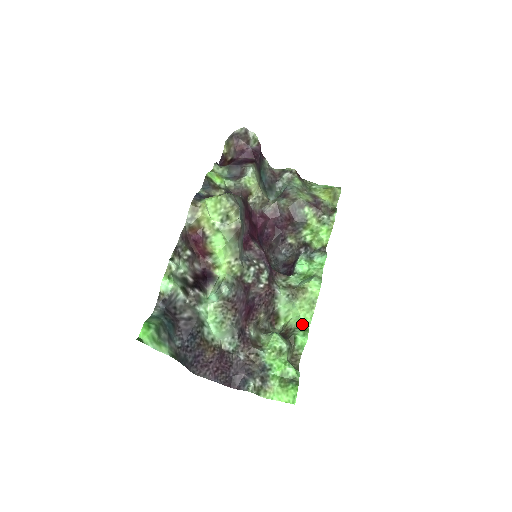
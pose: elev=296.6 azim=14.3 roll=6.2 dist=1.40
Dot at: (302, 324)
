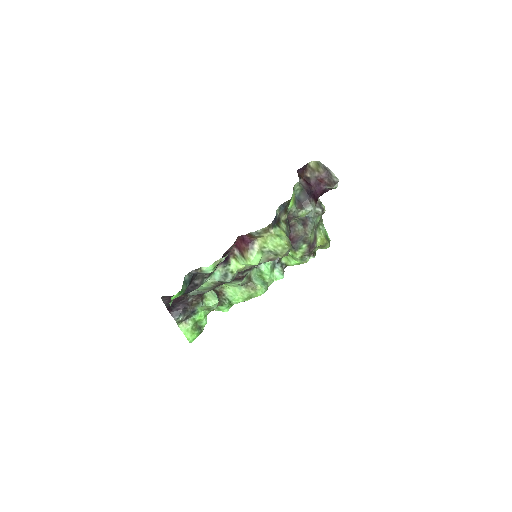
Dot at: (233, 300)
